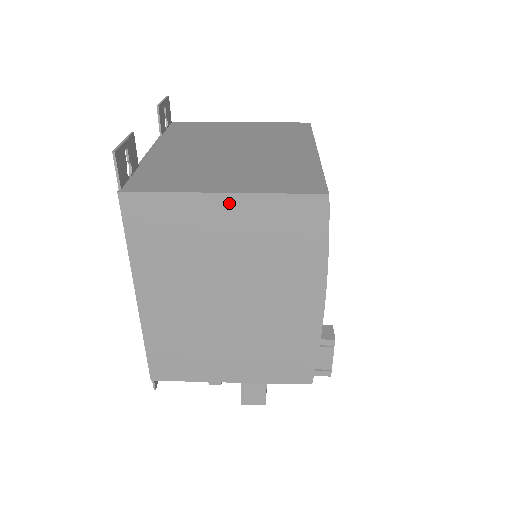
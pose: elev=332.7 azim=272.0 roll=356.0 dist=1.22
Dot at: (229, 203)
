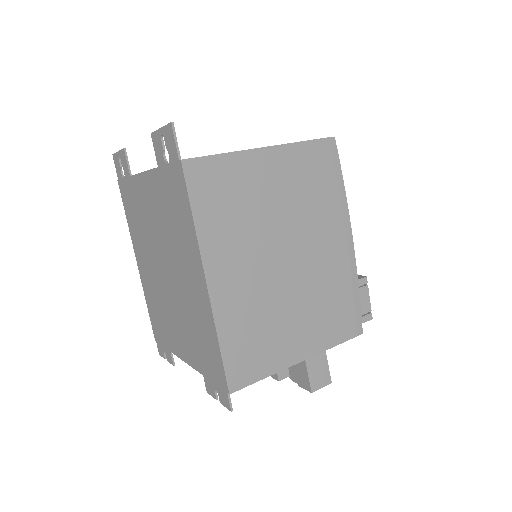
Dot at: (272, 156)
